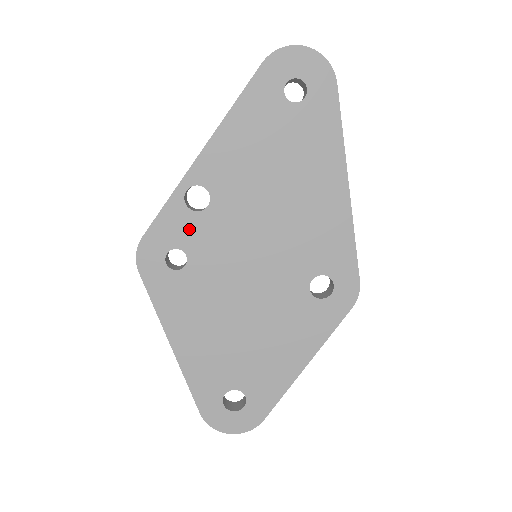
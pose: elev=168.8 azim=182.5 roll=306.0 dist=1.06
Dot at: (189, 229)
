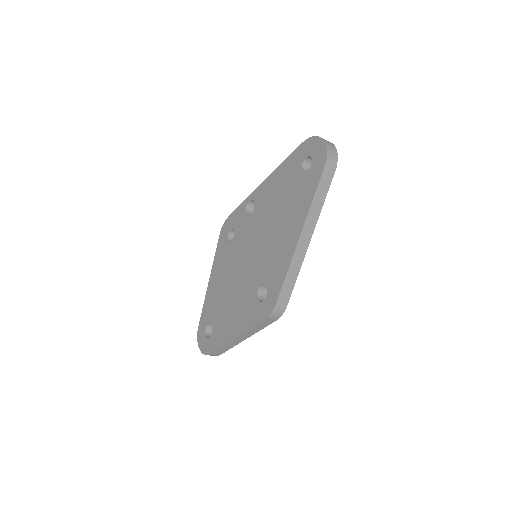
Dot at: (241, 222)
